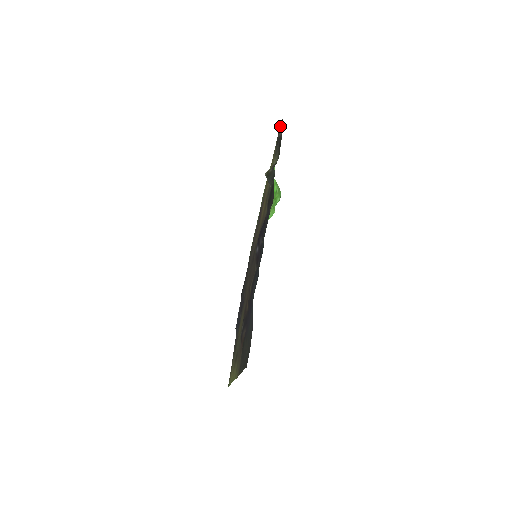
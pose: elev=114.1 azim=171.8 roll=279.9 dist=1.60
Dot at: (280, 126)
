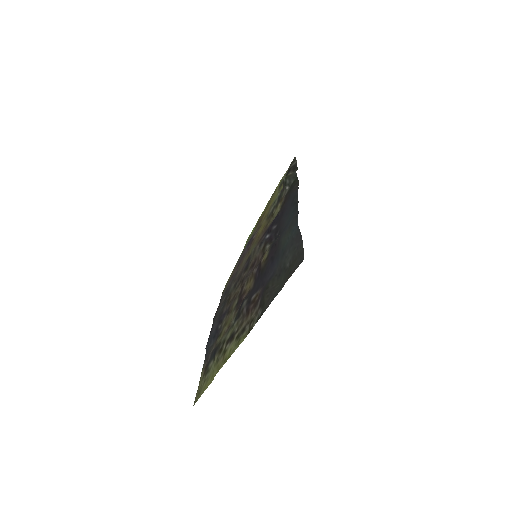
Dot at: (291, 162)
